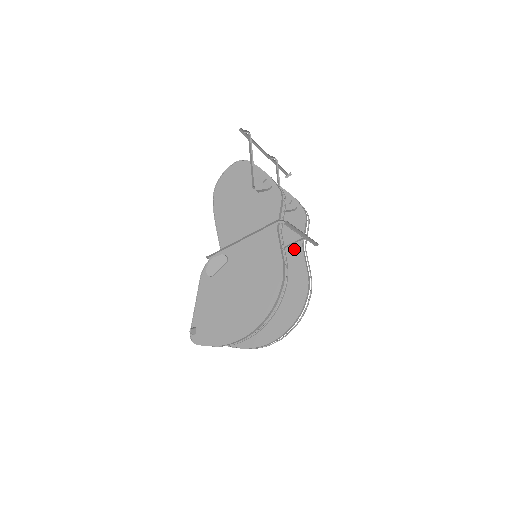
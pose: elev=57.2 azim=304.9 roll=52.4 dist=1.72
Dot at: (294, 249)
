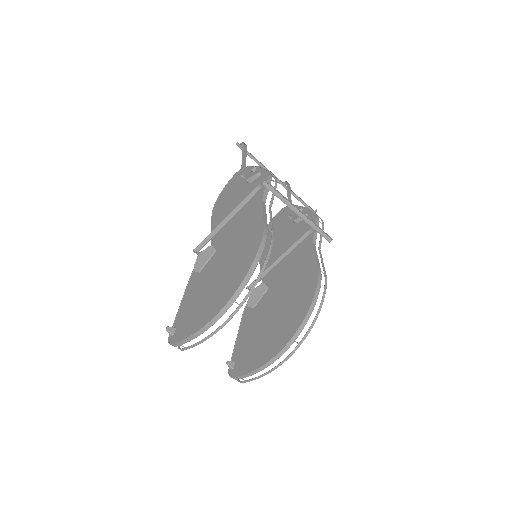
Dot at: (304, 250)
